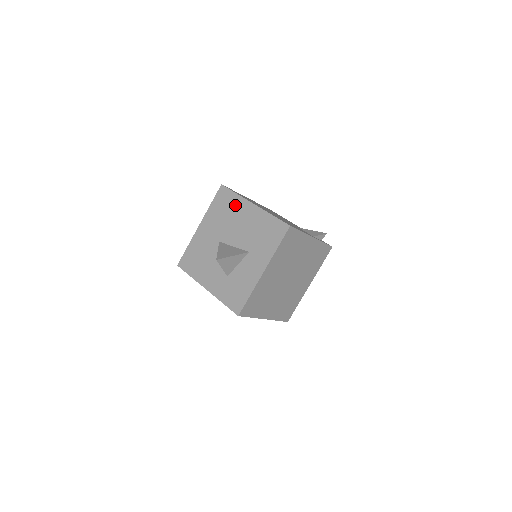
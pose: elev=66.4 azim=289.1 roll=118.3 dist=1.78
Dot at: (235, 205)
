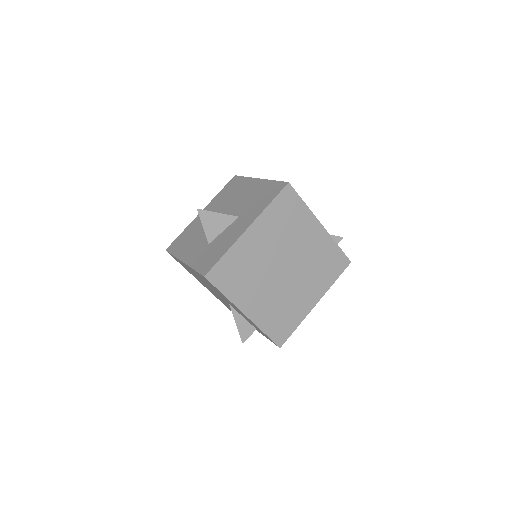
Dot at: (241, 185)
